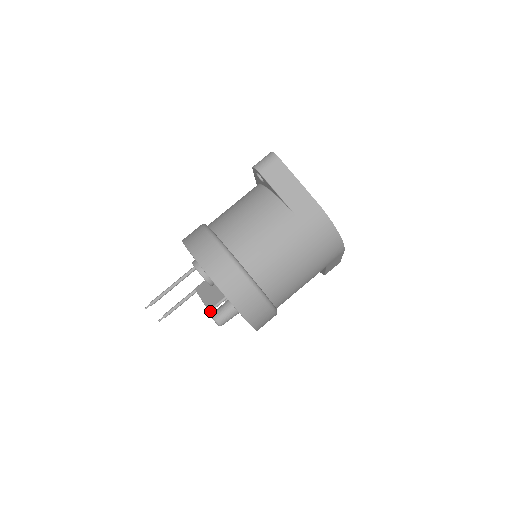
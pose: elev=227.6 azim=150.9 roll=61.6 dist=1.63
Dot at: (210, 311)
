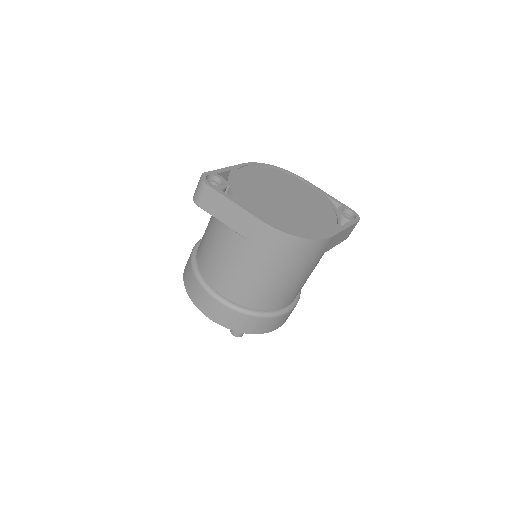
Dot at: occluded
